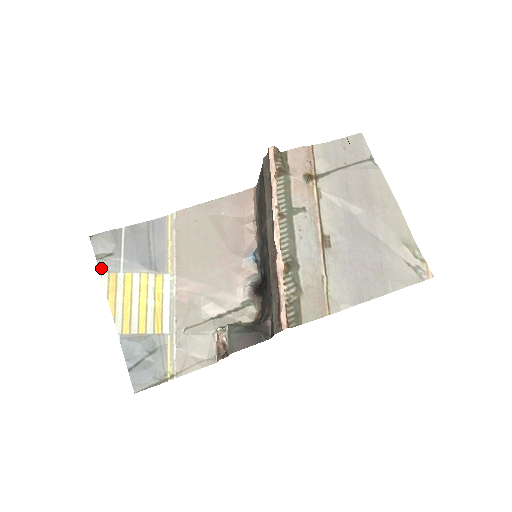
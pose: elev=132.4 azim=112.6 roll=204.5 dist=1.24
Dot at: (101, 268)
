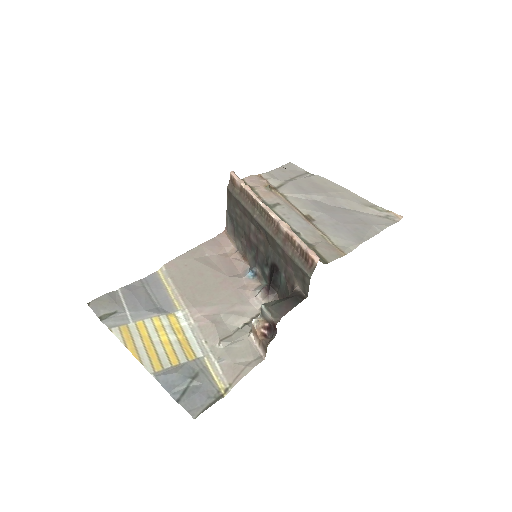
Dot at: (109, 325)
